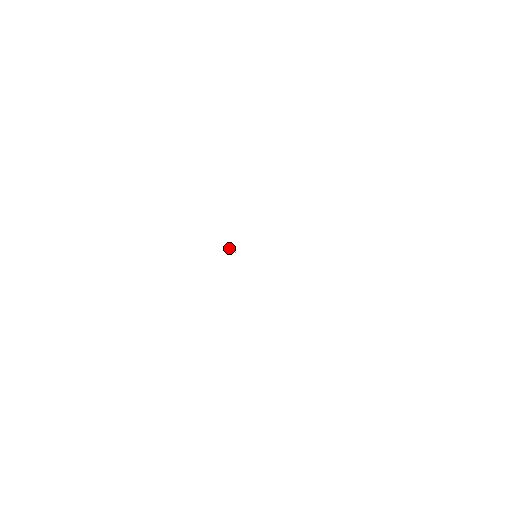
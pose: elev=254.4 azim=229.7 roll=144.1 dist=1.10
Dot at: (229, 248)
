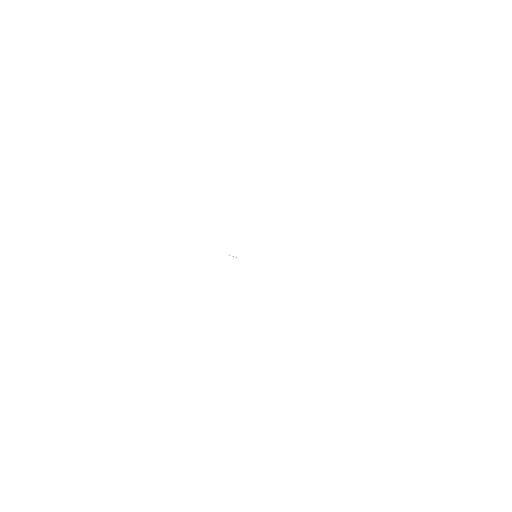
Dot at: (233, 256)
